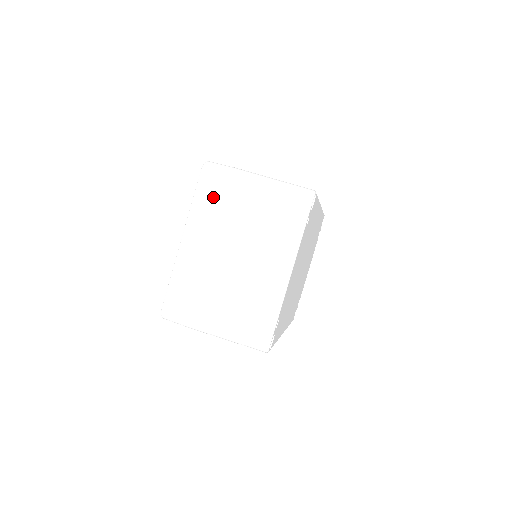
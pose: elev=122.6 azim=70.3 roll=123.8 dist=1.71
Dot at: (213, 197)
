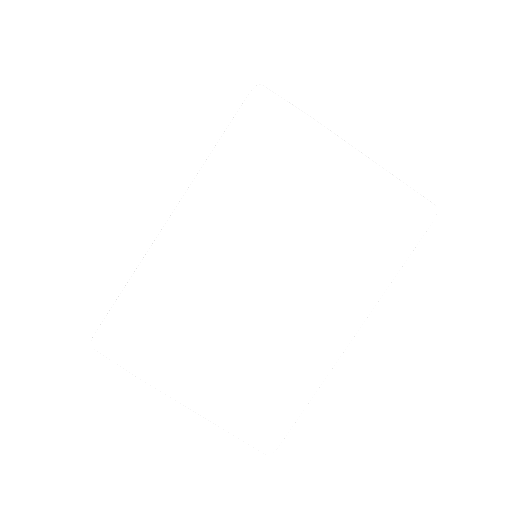
Dot at: (256, 157)
